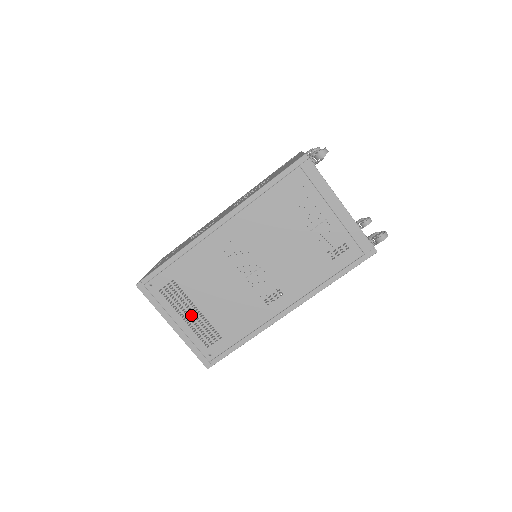
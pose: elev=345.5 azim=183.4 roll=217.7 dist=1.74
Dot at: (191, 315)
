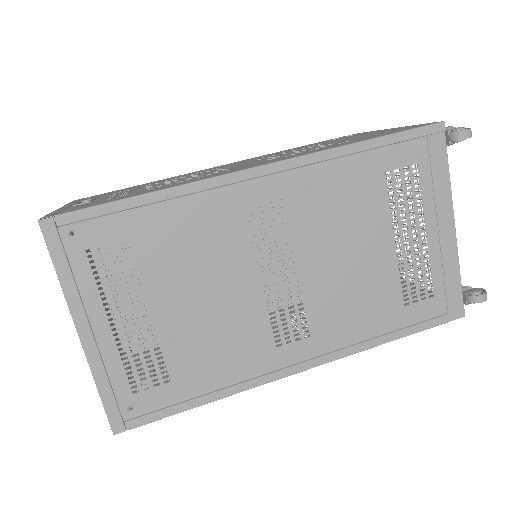
Dot at: (130, 321)
